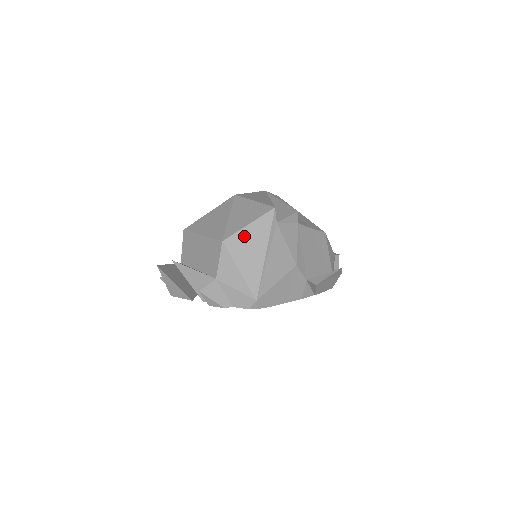
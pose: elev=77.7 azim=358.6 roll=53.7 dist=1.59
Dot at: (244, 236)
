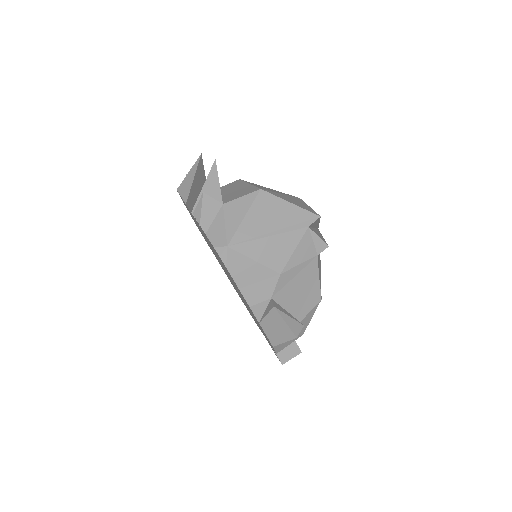
Dot at: (278, 204)
